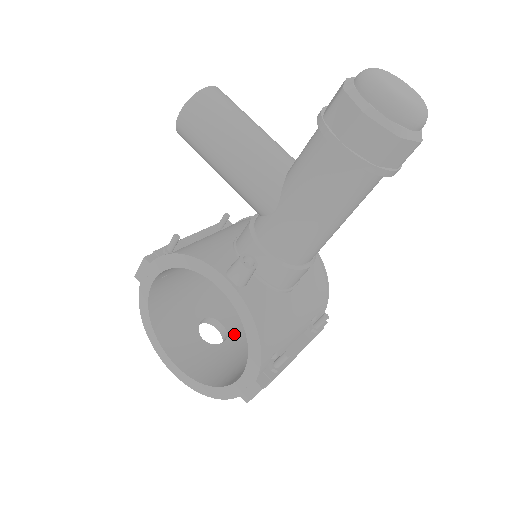
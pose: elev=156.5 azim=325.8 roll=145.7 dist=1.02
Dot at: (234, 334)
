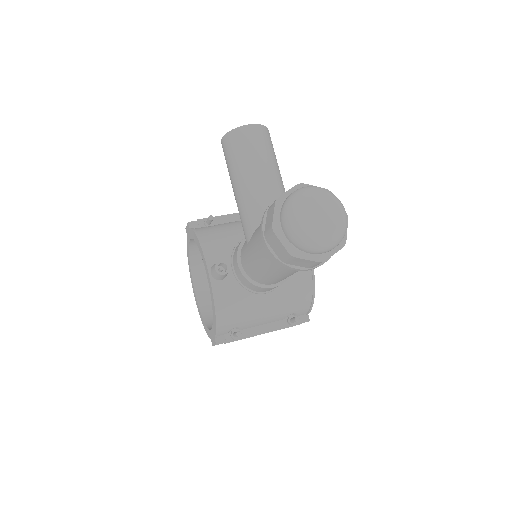
Dot at: occluded
